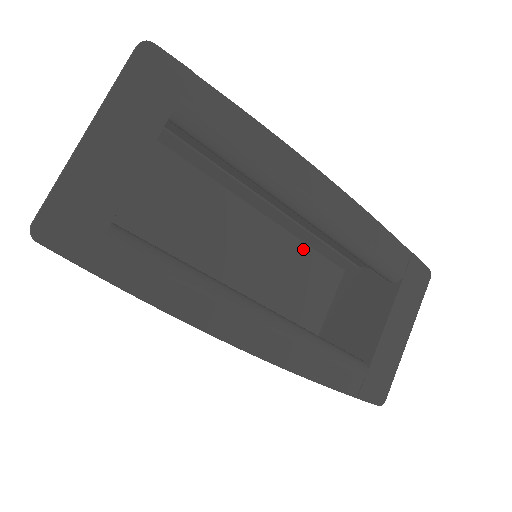
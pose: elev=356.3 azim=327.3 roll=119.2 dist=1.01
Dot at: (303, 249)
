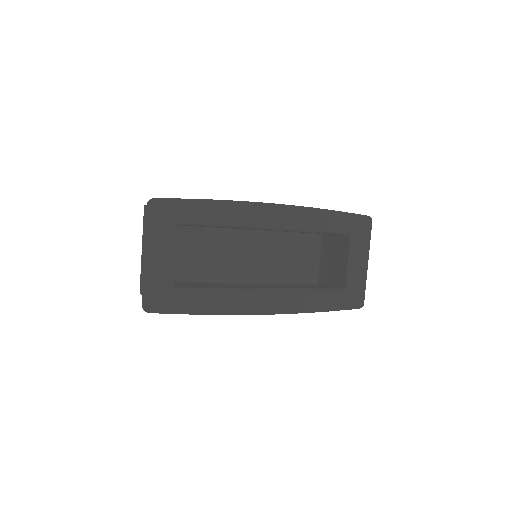
Dot at: occluded
